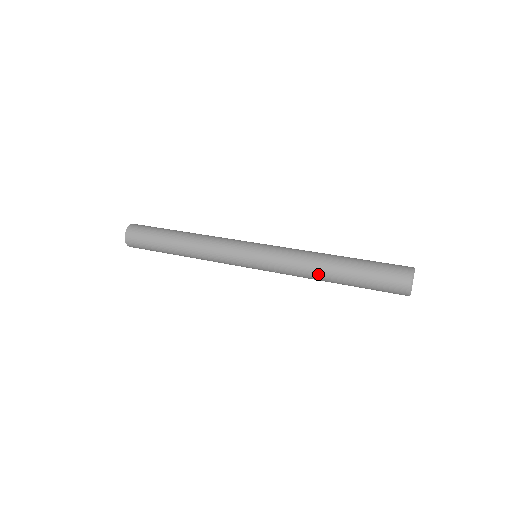
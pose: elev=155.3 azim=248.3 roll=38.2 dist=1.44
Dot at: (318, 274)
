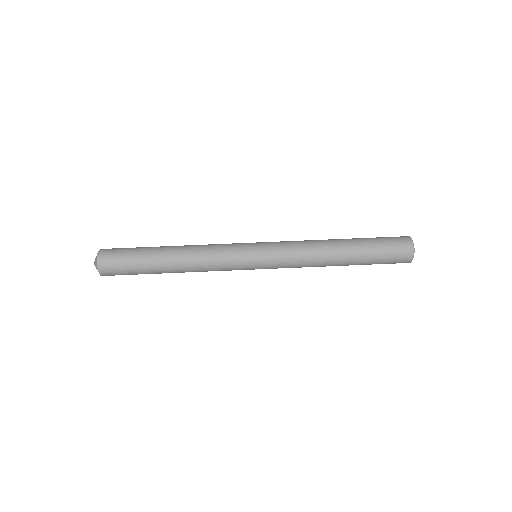
Dot at: (327, 260)
